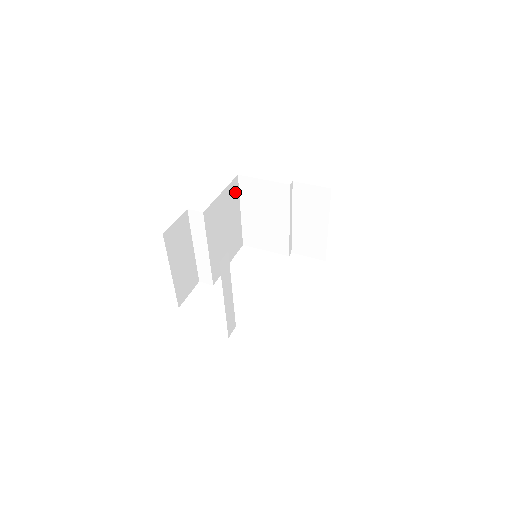
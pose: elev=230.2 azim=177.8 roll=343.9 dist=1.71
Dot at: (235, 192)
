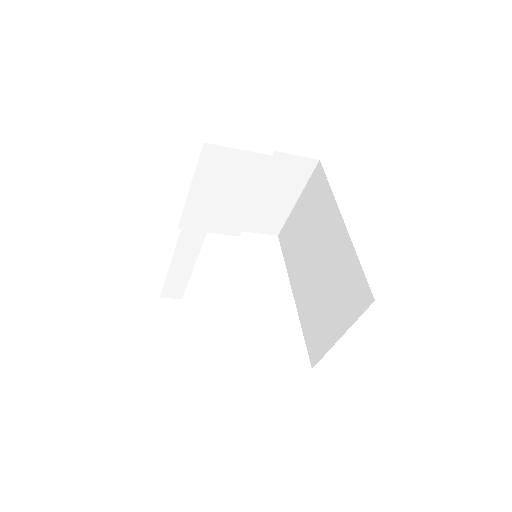
Dot at: occluded
